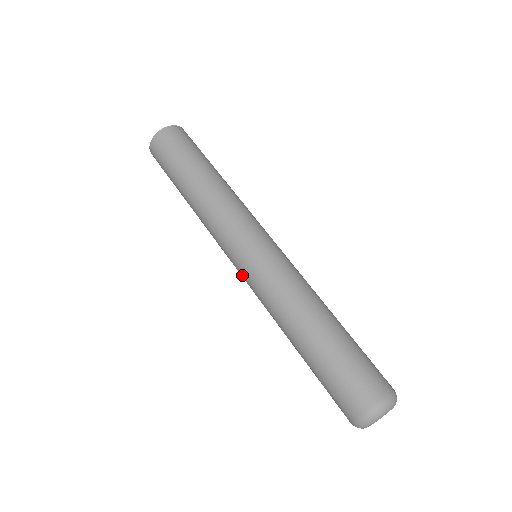
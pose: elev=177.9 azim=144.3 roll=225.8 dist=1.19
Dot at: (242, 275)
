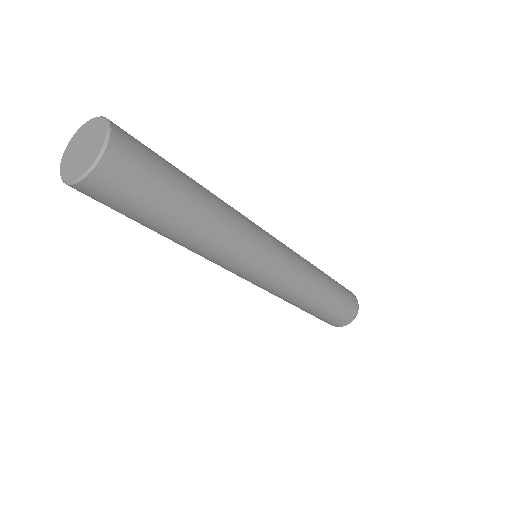
Dot at: occluded
